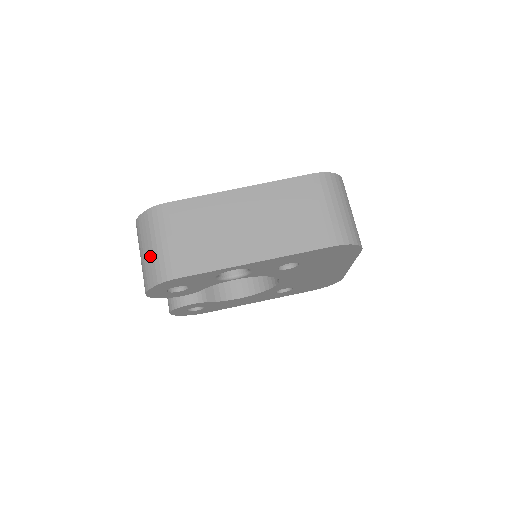
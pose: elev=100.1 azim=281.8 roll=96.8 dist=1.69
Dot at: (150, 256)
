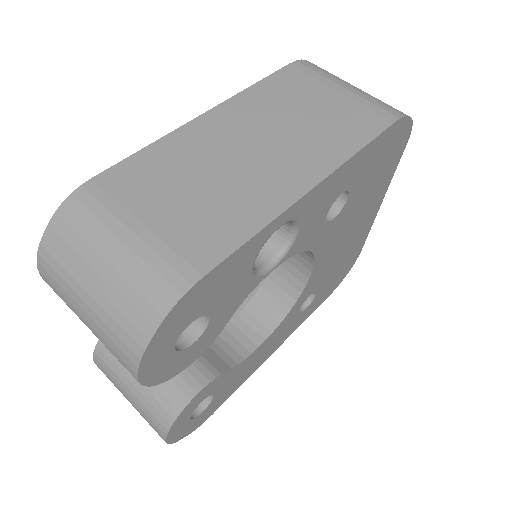
Dot at: (111, 283)
